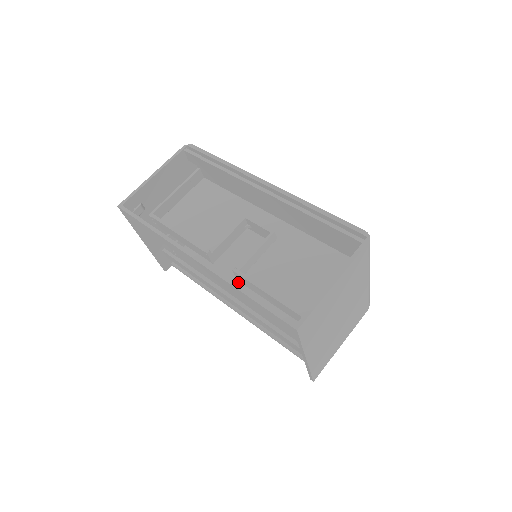
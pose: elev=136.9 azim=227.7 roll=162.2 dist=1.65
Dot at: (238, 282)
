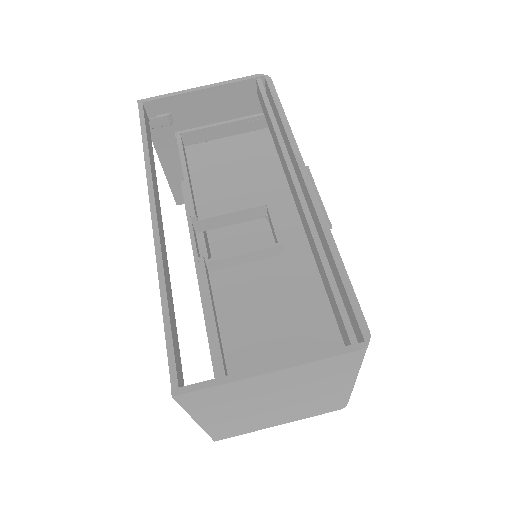
Dot at: occluded
